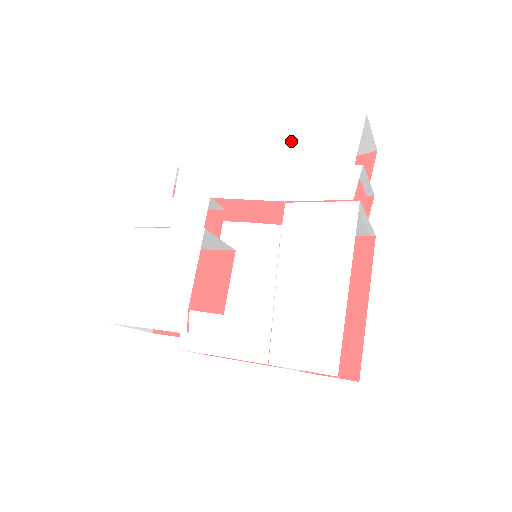
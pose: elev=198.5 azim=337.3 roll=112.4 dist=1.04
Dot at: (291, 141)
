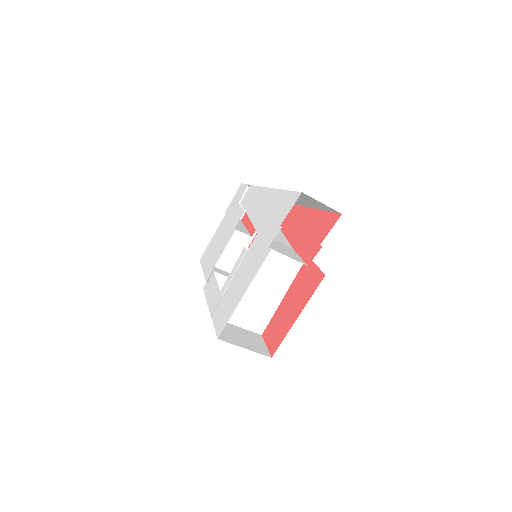
Dot at: (277, 193)
